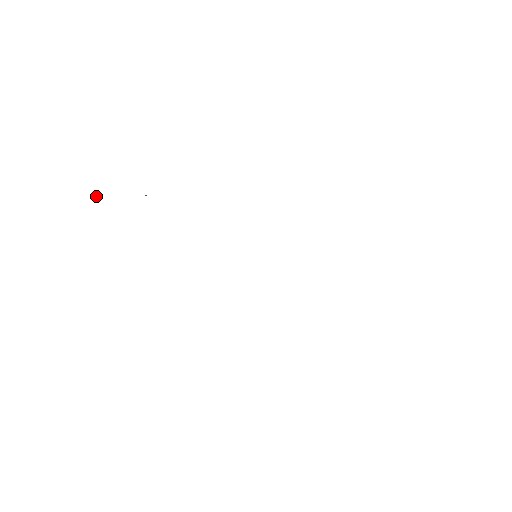
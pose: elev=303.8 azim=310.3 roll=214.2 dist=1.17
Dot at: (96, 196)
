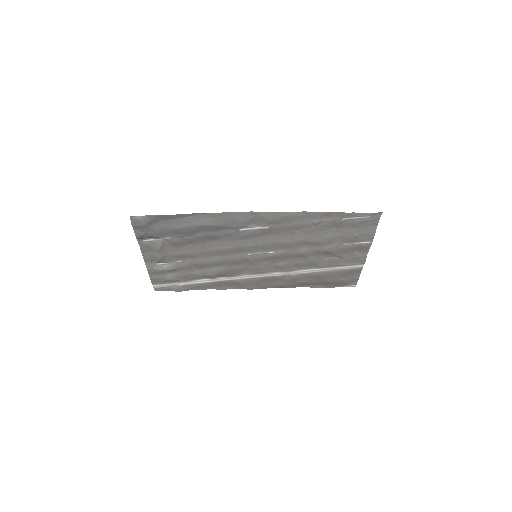
Dot at: (150, 219)
